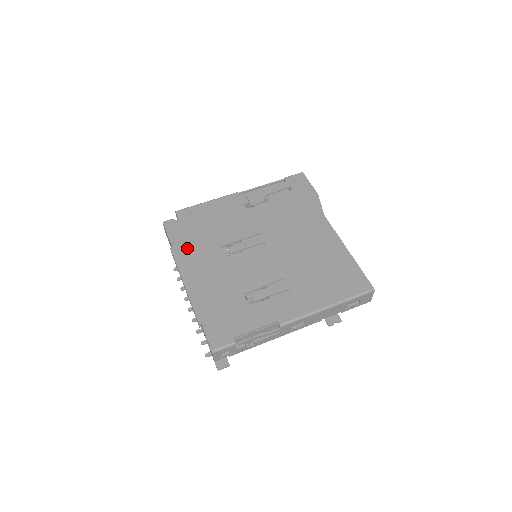
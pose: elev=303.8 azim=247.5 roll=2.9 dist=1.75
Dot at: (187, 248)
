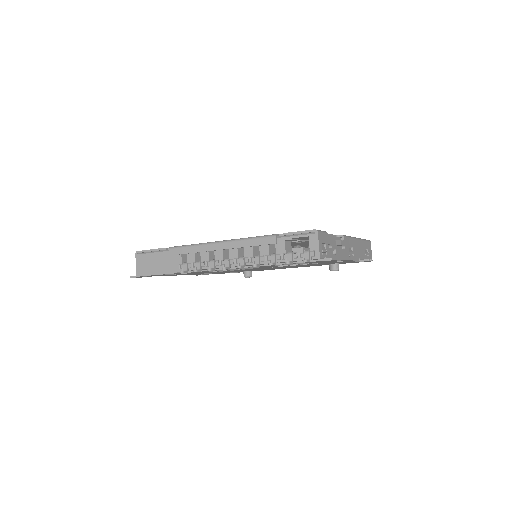
Dot at: occluded
